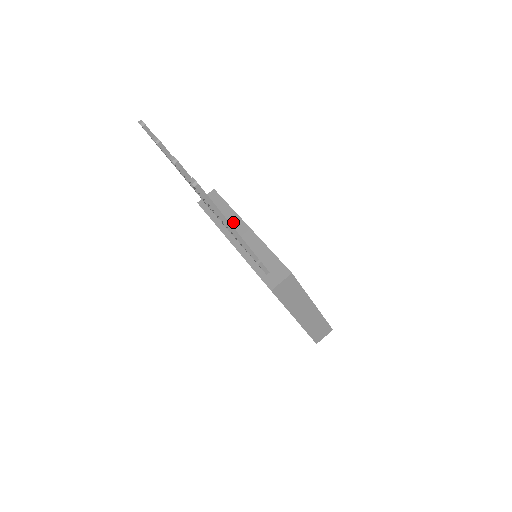
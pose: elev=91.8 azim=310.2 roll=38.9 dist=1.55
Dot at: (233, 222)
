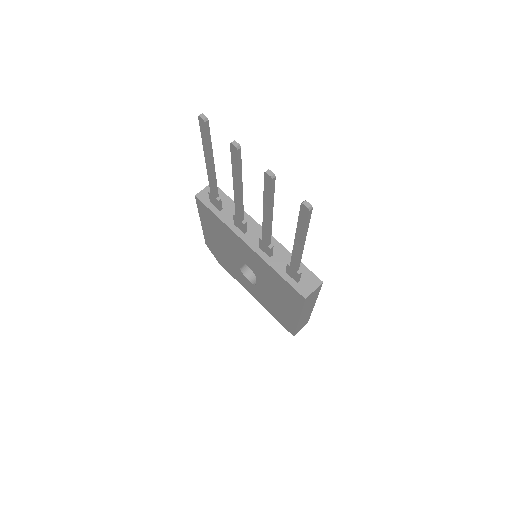
Dot at: occluded
